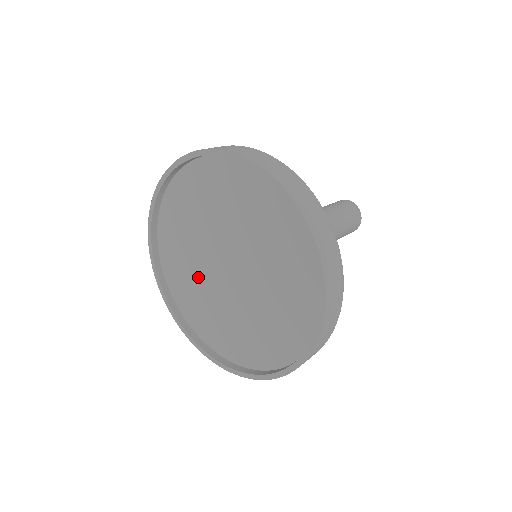
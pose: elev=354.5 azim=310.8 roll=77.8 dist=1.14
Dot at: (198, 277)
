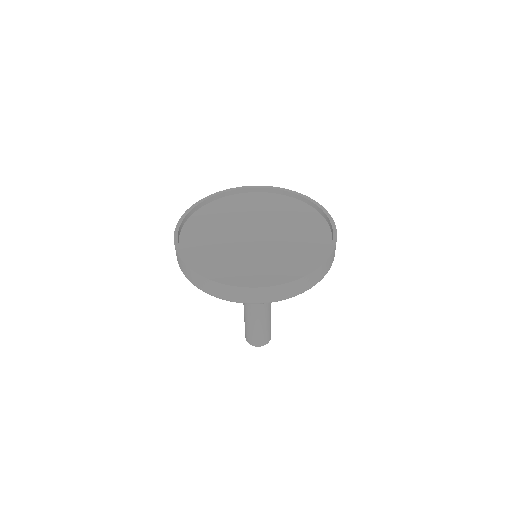
Dot at: (221, 241)
